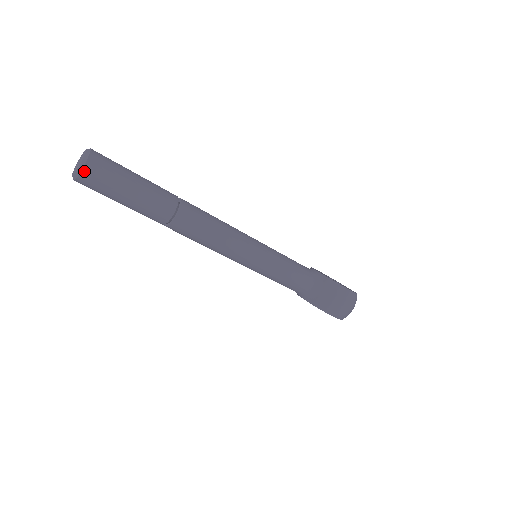
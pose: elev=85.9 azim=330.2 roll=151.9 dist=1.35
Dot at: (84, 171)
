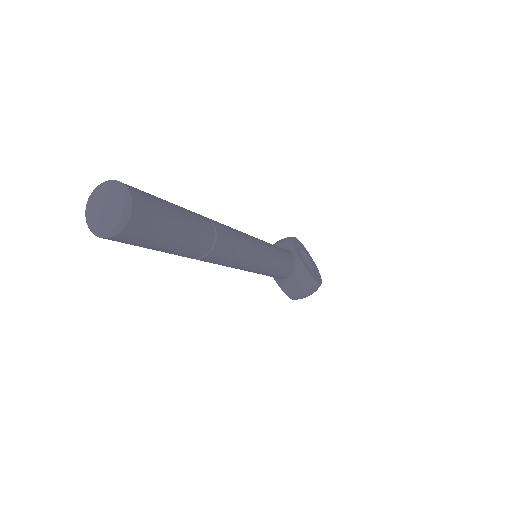
Dot at: (116, 237)
